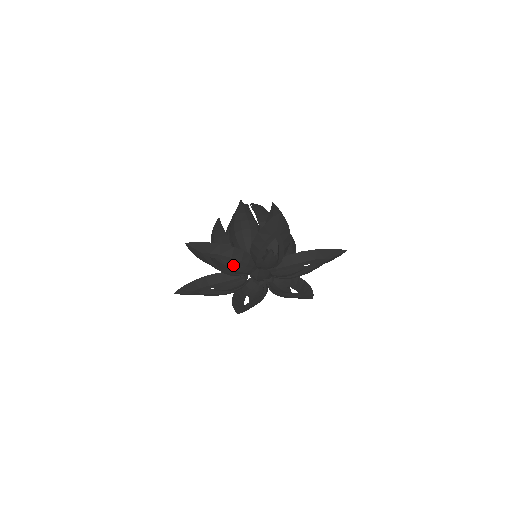
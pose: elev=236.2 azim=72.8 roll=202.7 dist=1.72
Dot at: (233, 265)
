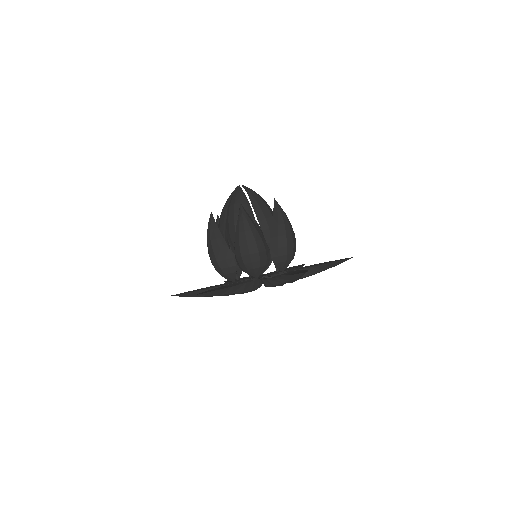
Dot at: occluded
